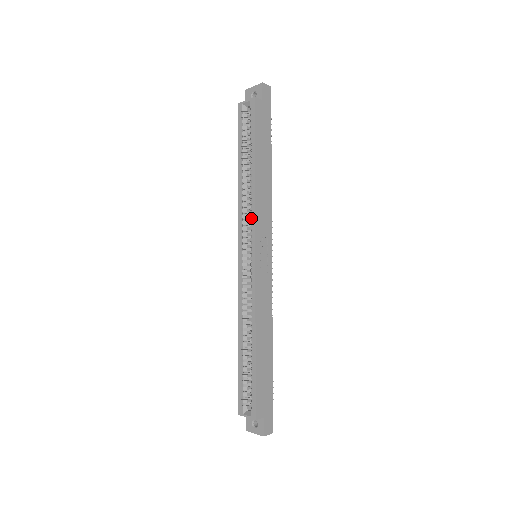
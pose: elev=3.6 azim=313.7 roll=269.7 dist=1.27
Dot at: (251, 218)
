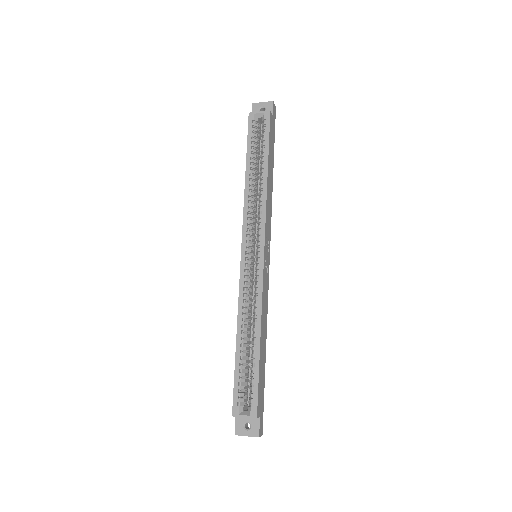
Dot at: (255, 219)
